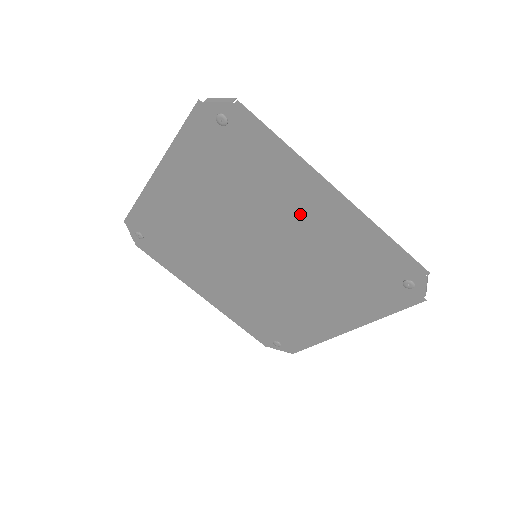
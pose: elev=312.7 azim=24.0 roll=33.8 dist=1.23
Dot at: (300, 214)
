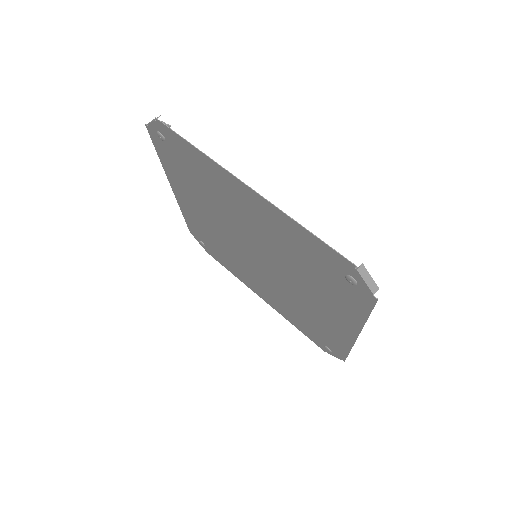
Dot at: (245, 211)
